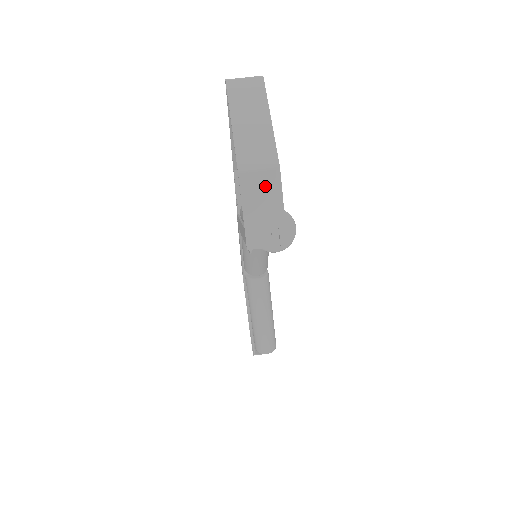
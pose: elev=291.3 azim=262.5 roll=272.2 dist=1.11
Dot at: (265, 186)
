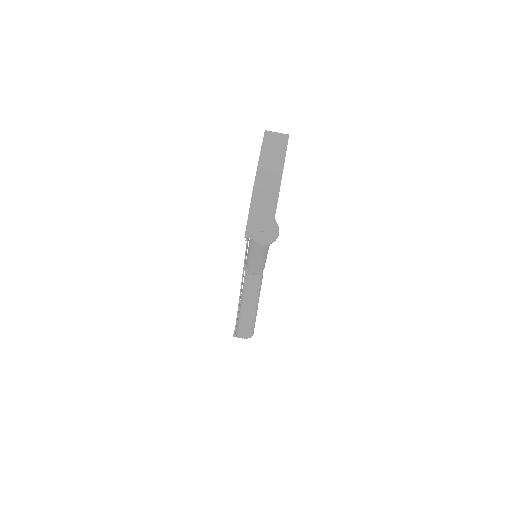
Dot at: (267, 202)
